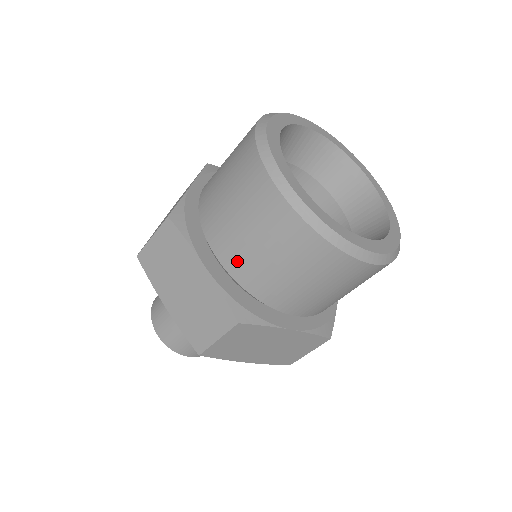
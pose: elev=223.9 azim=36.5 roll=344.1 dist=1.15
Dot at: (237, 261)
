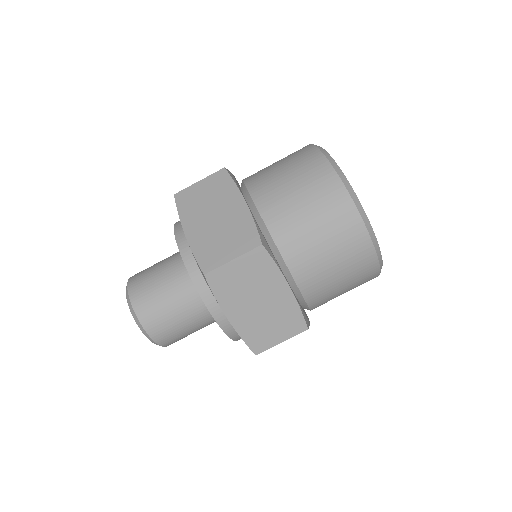
Dot at: (274, 207)
